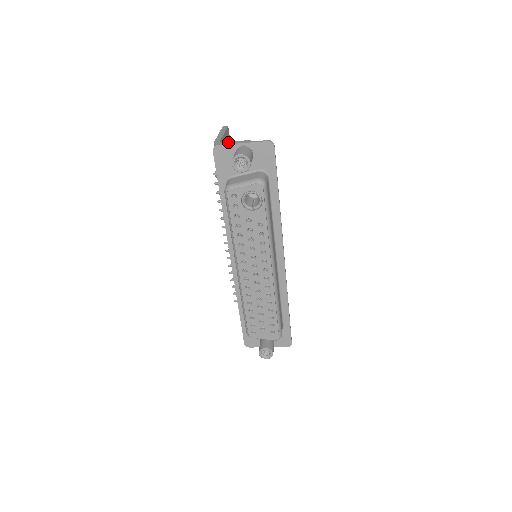
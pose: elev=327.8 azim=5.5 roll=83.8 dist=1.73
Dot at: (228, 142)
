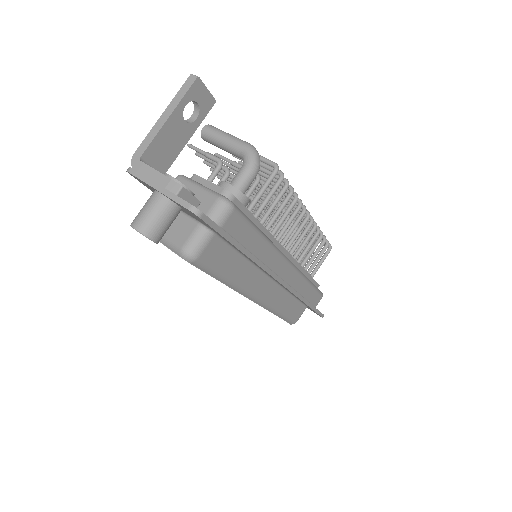
Dot at: (146, 169)
